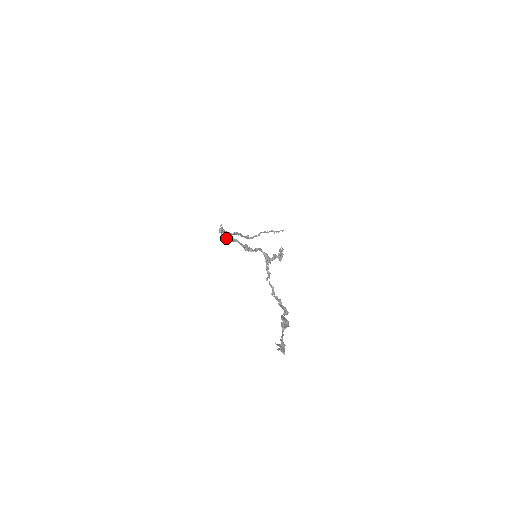
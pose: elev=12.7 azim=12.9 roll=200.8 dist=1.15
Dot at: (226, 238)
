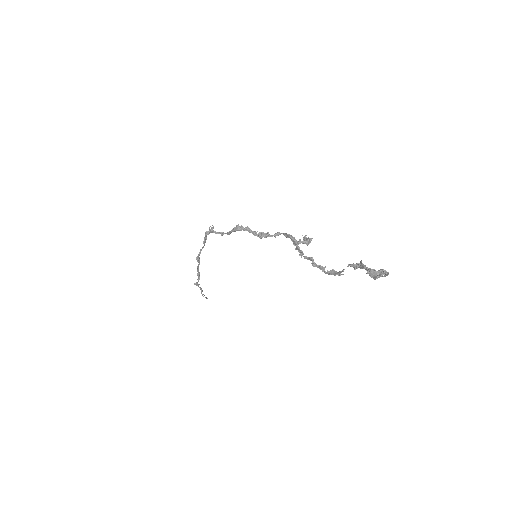
Dot at: (223, 233)
